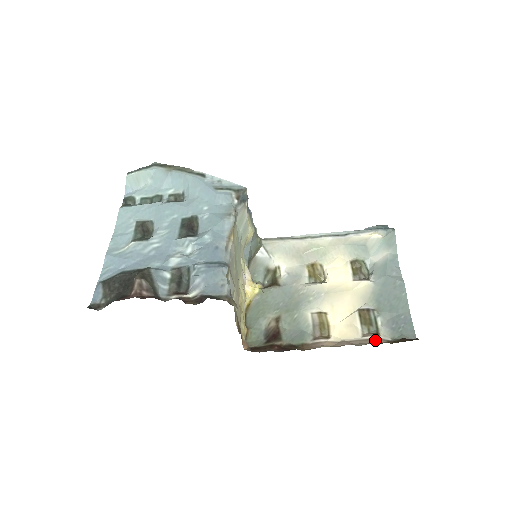
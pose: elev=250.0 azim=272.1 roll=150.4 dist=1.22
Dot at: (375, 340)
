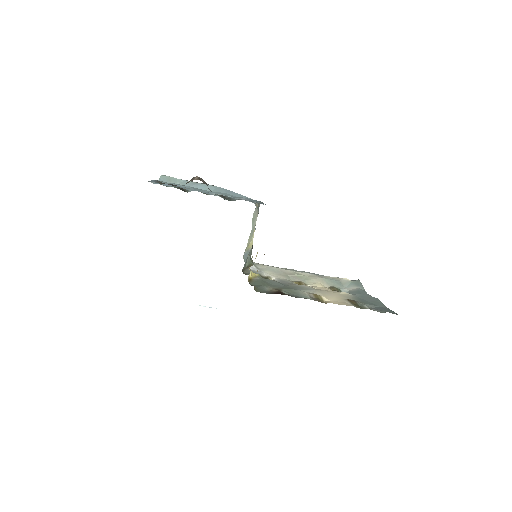
Dot at: occluded
